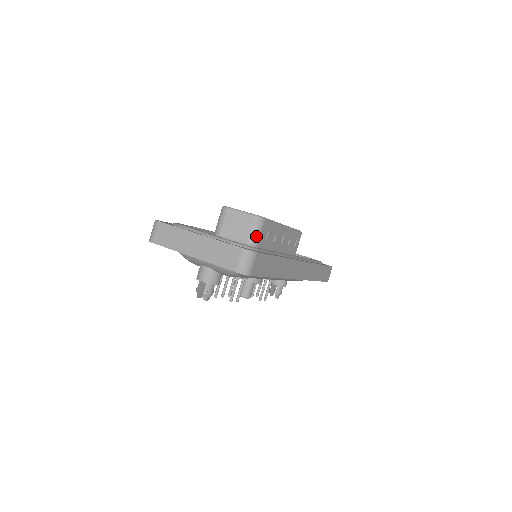
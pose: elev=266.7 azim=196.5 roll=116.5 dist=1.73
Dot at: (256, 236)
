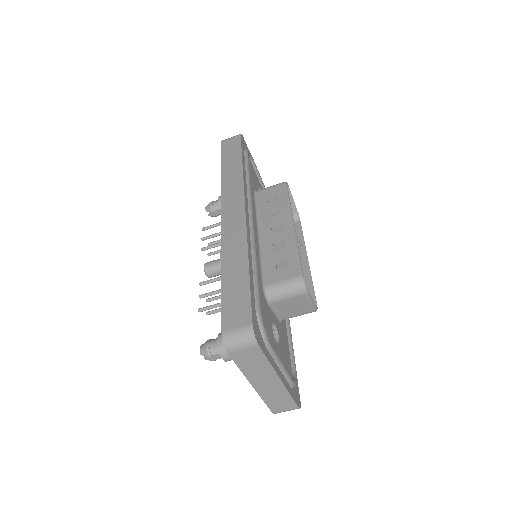
Dot at: (295, 316)
